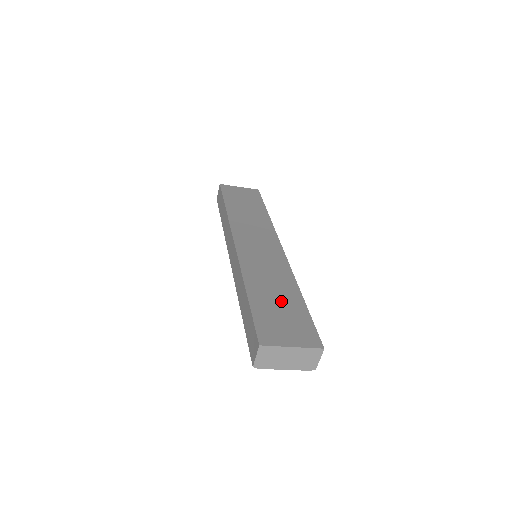
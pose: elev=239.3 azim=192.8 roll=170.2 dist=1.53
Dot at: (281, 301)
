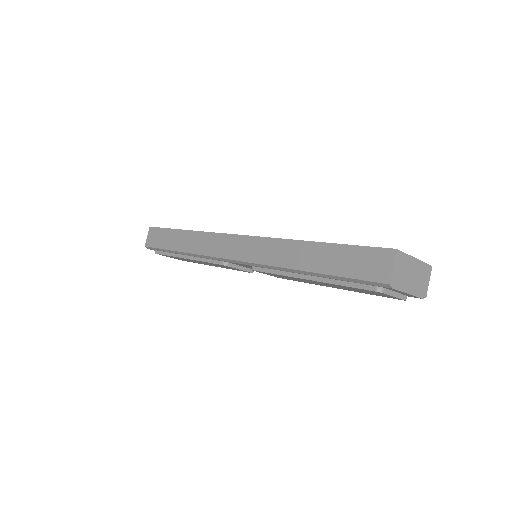
Dot at: occluded
